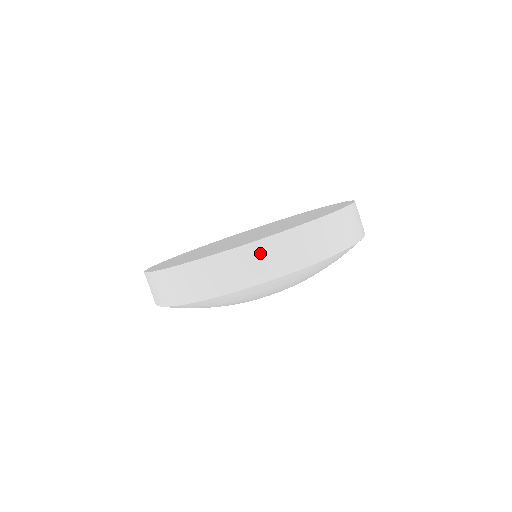
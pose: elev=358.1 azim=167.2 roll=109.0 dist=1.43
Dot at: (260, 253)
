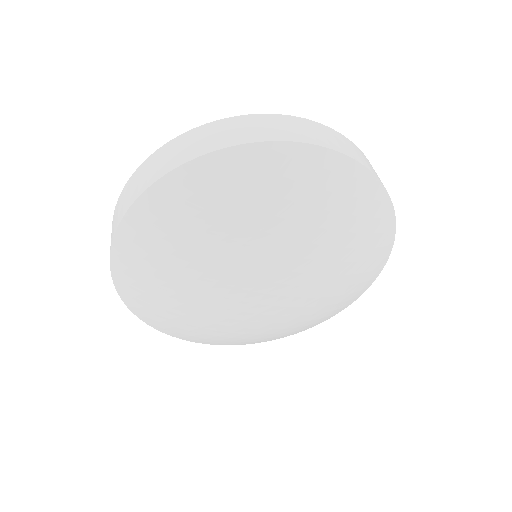
Dot at: (297, 124)
